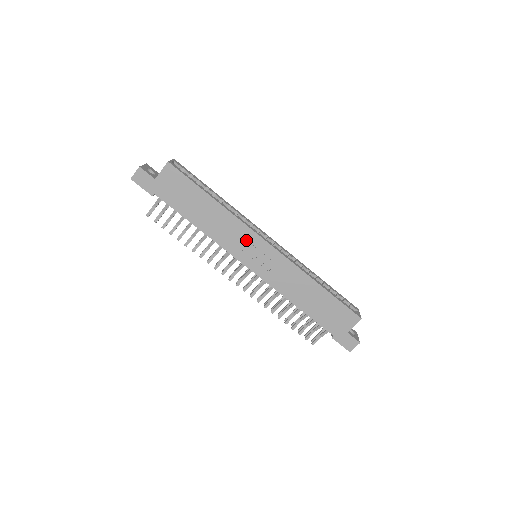
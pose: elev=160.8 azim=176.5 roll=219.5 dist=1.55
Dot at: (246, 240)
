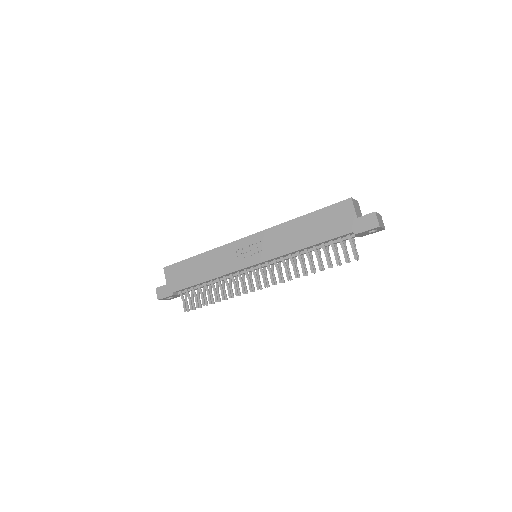
Dot at: (234, 252)
